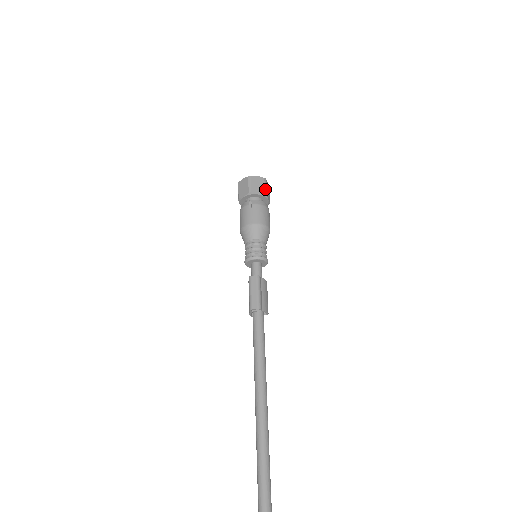
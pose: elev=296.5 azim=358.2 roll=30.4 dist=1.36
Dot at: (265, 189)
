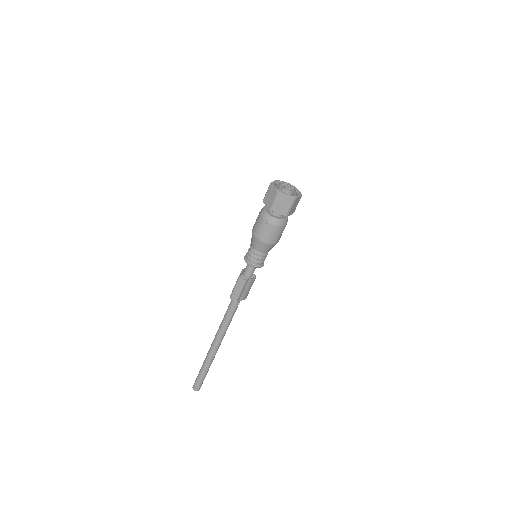
Dot at: (289, 210)
